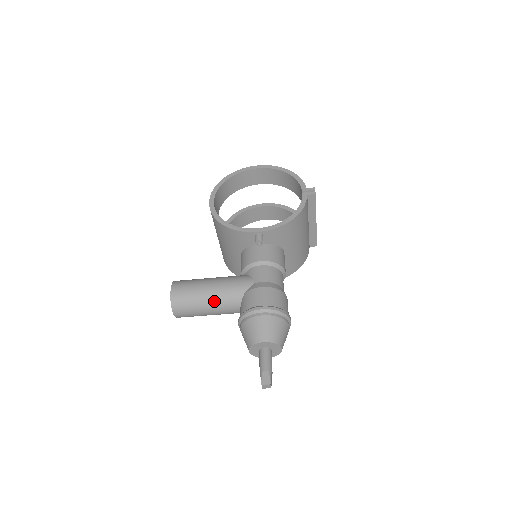
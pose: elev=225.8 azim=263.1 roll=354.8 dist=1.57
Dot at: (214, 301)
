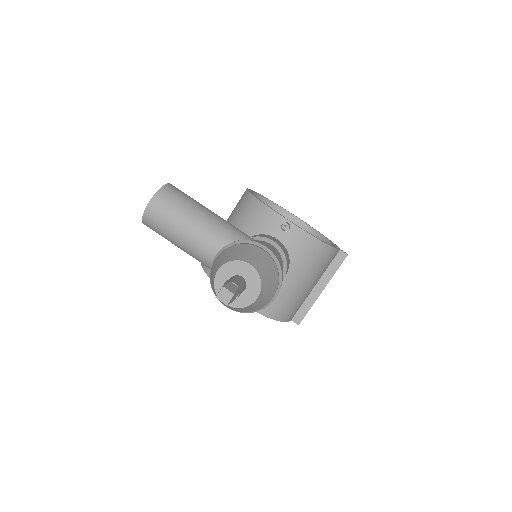
Dot at: (206, 222)
